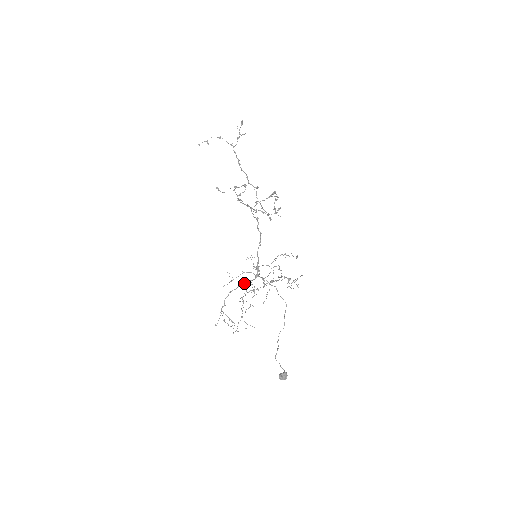
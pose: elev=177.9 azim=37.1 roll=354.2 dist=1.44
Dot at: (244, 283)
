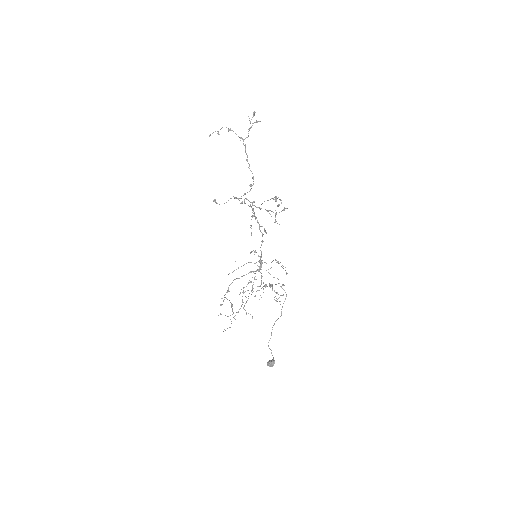
Dot at: occluded
